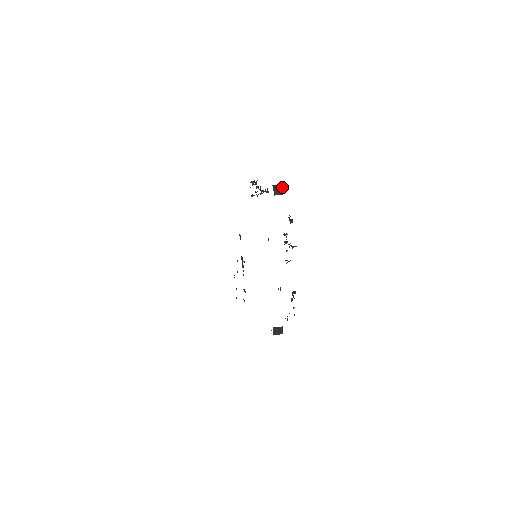
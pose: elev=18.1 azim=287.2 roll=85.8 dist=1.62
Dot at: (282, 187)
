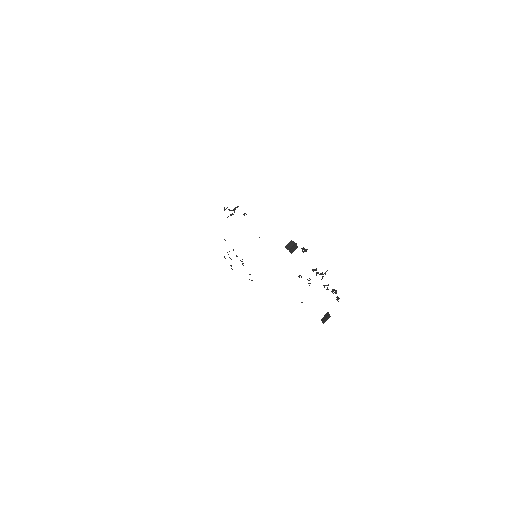
Dot at: (294, 244)
